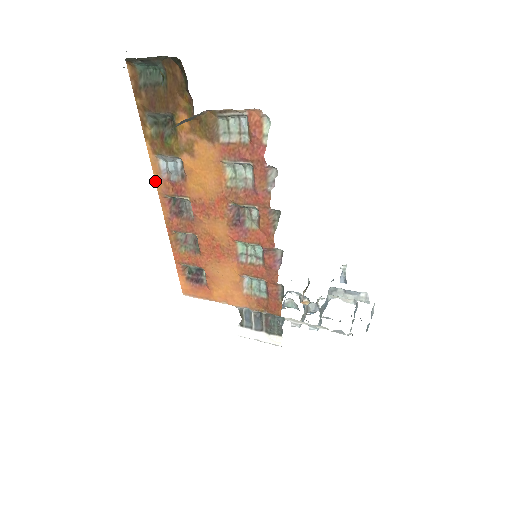
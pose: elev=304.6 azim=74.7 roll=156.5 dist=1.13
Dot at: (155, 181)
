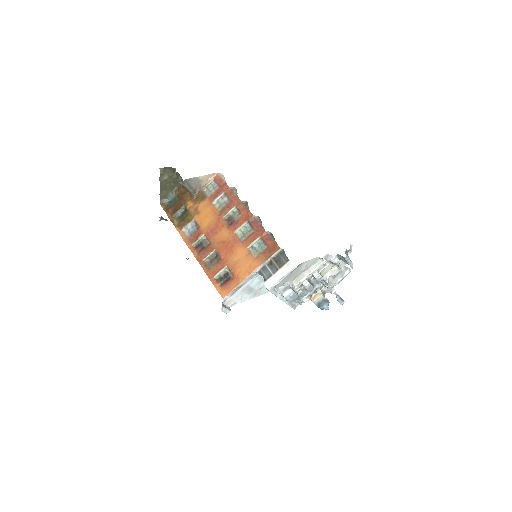
Dot at: occluded
